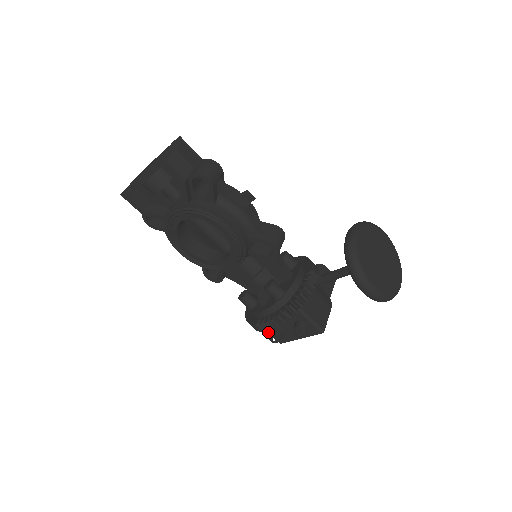
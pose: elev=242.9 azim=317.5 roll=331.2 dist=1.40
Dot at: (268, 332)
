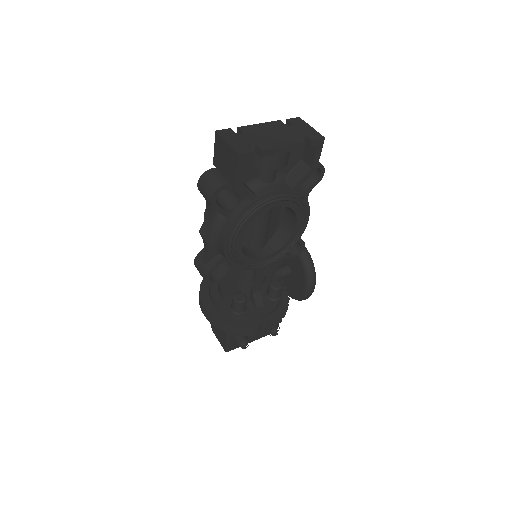
Dot at: (230, 339)
